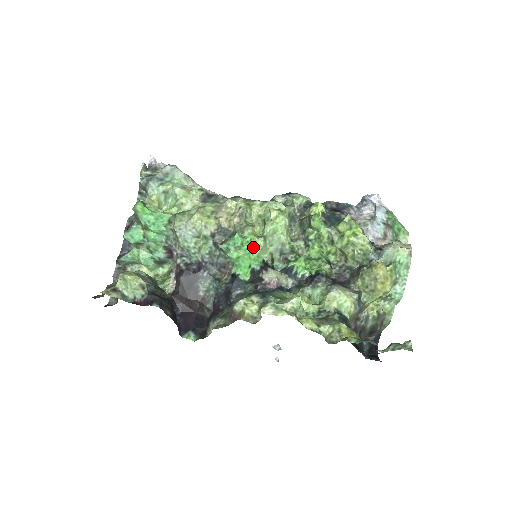
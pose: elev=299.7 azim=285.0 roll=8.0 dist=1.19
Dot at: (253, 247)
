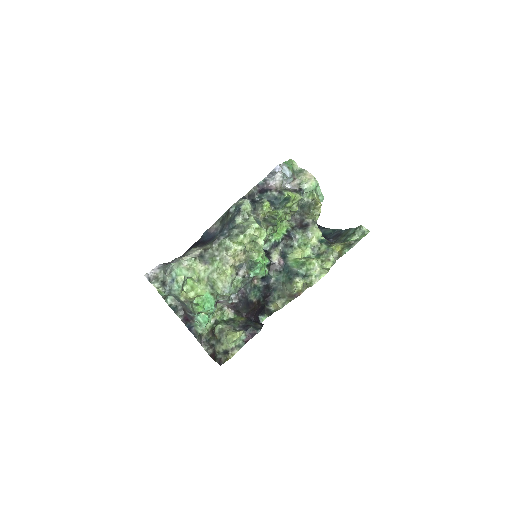
Dot at: (262, 258)
